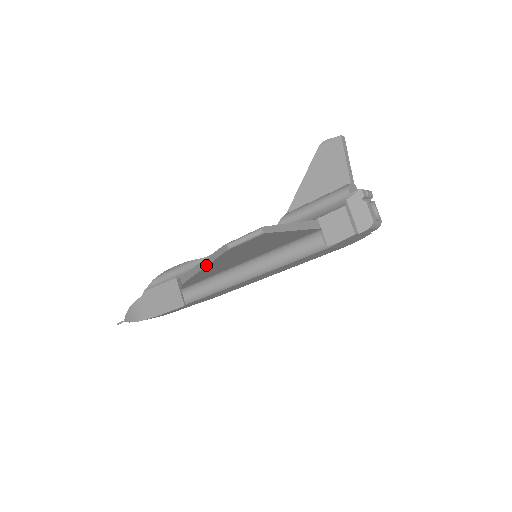
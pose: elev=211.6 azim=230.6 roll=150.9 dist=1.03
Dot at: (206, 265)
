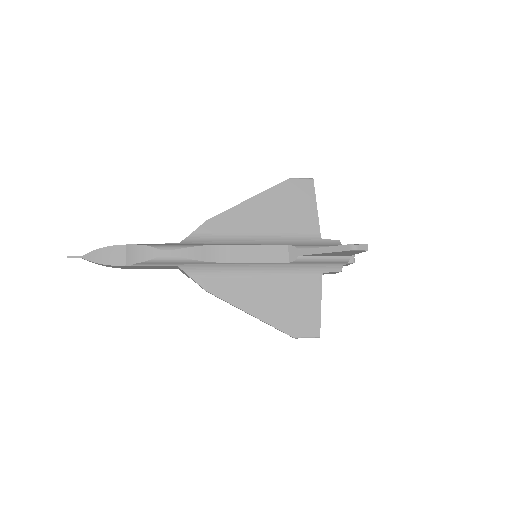
Dot at: occluded
